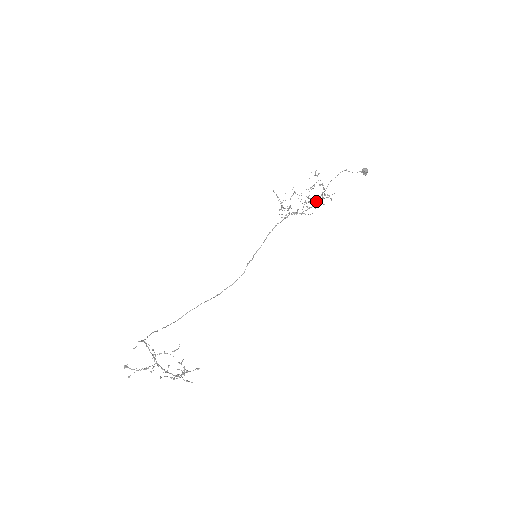
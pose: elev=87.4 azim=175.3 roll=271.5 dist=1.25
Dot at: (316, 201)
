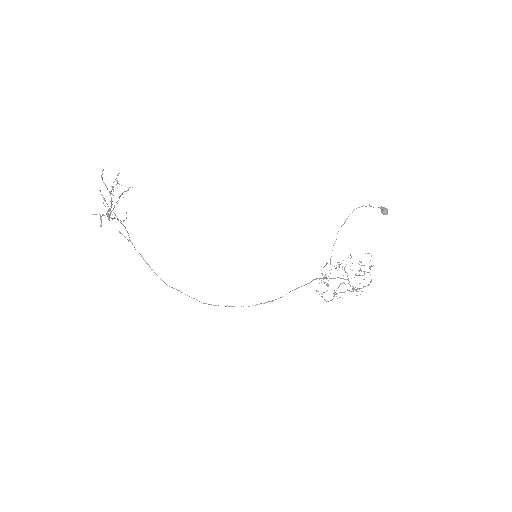
Dot at: occluded
